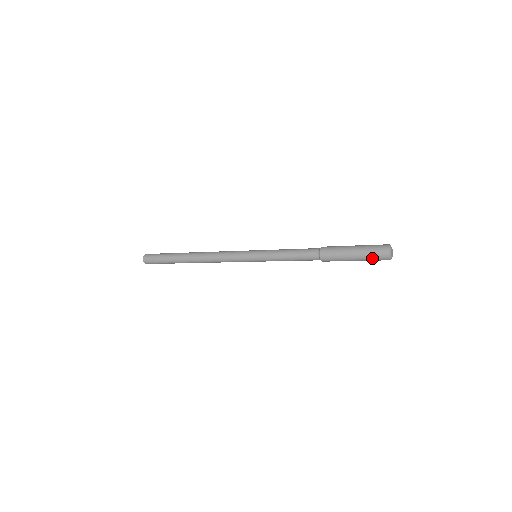
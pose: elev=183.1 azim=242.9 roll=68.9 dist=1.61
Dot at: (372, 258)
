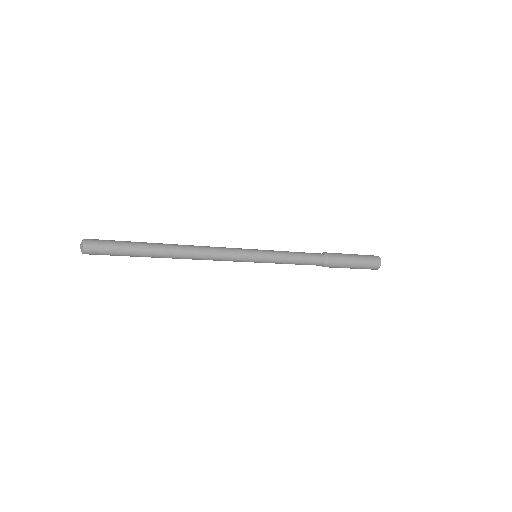
Dot at: (369, 261)
